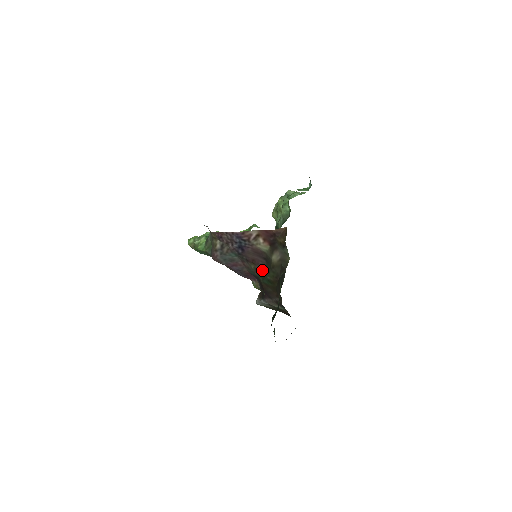
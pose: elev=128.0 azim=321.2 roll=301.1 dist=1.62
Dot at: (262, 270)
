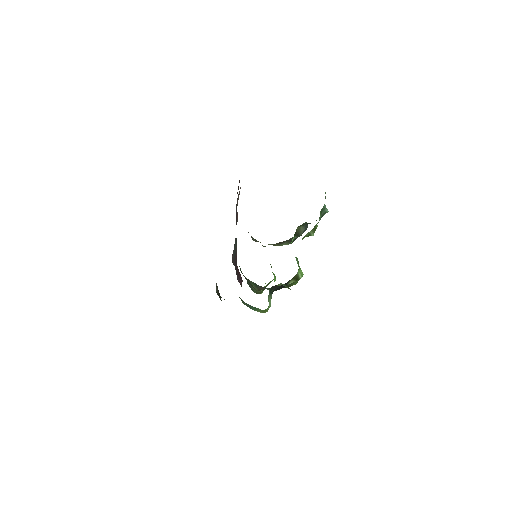
Dot at: occluded
